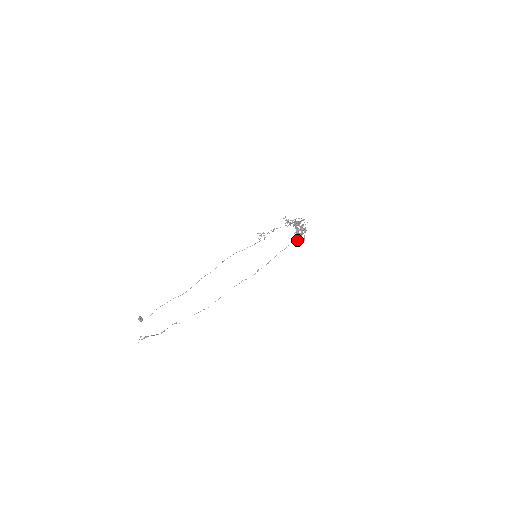
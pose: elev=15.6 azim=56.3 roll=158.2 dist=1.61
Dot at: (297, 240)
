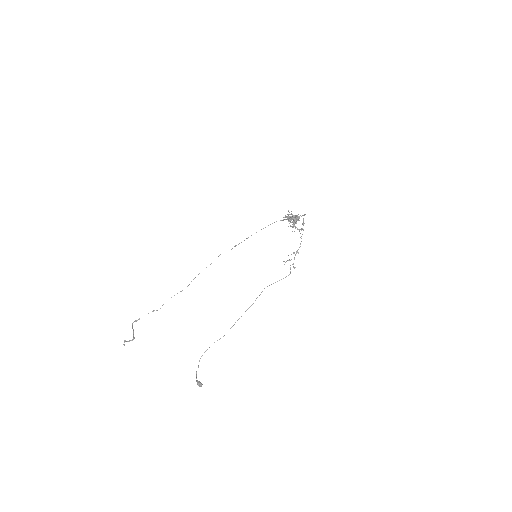
Dot at: occluded
